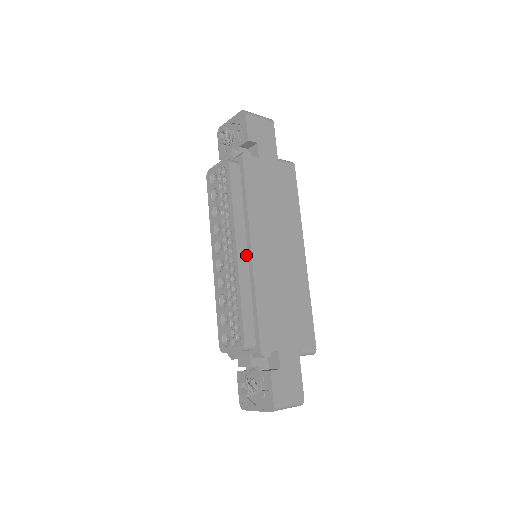
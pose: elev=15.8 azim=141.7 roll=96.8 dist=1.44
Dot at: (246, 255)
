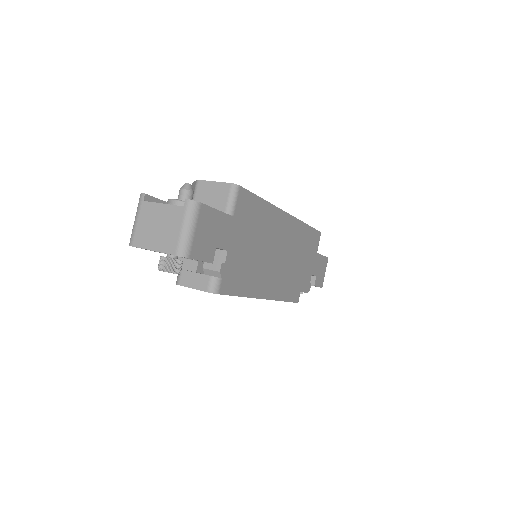
Dot at: (270, 289)
